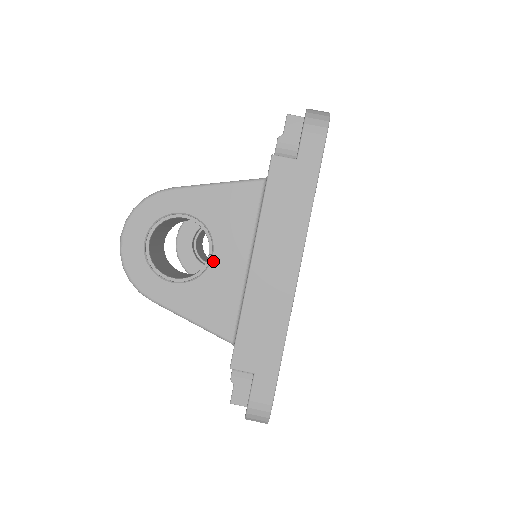
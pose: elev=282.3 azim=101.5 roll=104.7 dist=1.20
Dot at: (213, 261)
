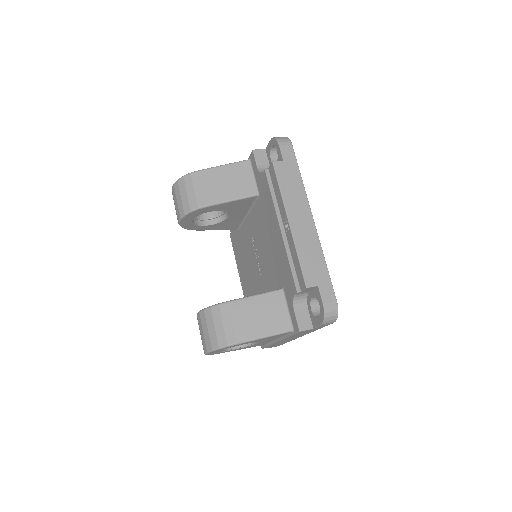
Dot at: occluded
